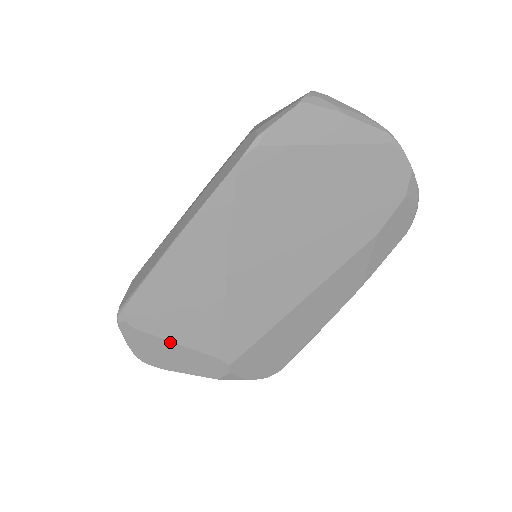
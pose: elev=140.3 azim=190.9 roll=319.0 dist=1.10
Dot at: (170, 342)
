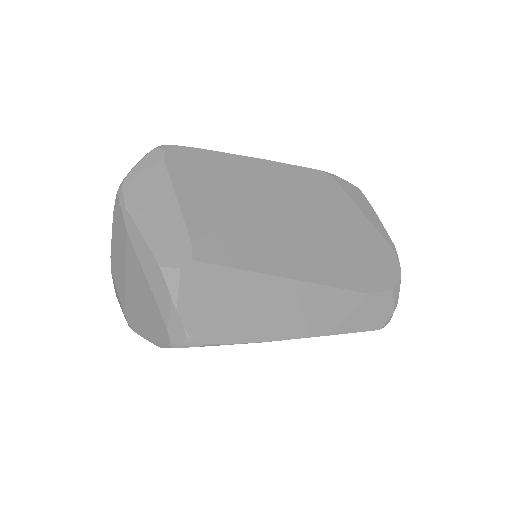
Dot at: (174, 192)
